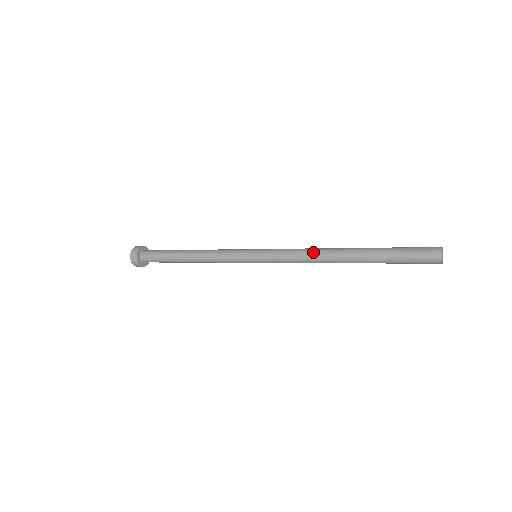
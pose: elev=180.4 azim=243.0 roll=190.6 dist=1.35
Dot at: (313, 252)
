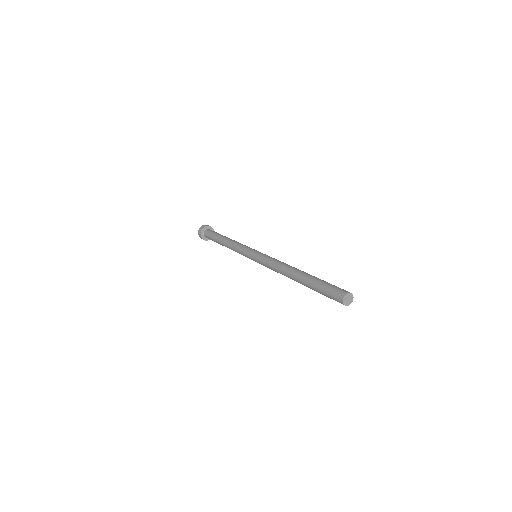
Dot at: (279, 272)
